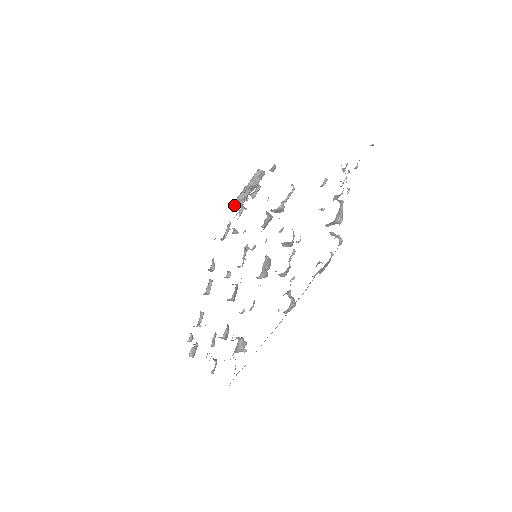
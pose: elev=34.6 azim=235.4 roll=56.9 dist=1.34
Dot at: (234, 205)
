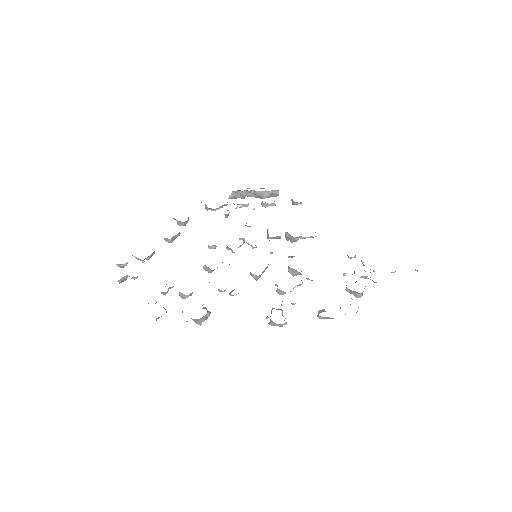
Dot at: (233, 192)
